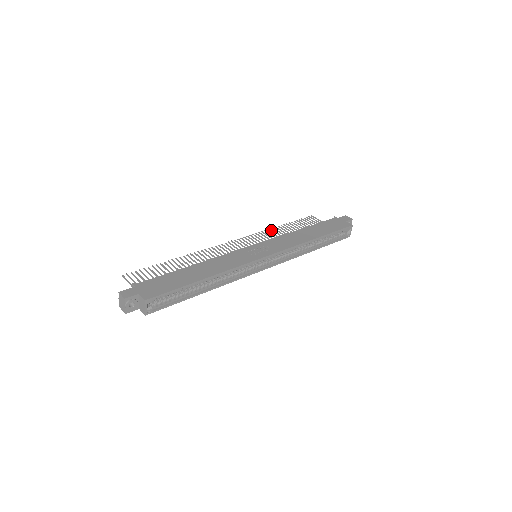
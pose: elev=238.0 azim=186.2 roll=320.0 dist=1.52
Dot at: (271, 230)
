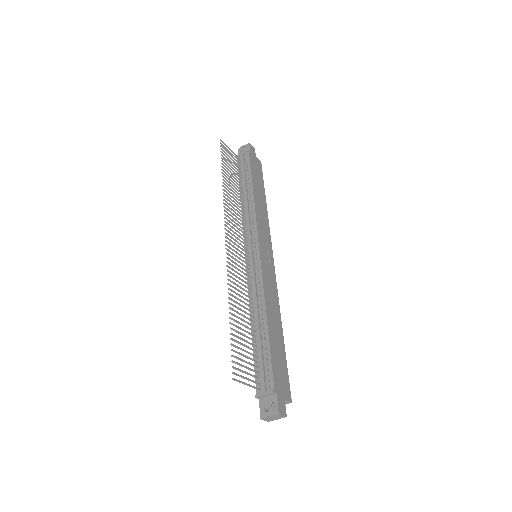
Dot at: (225, 191)
